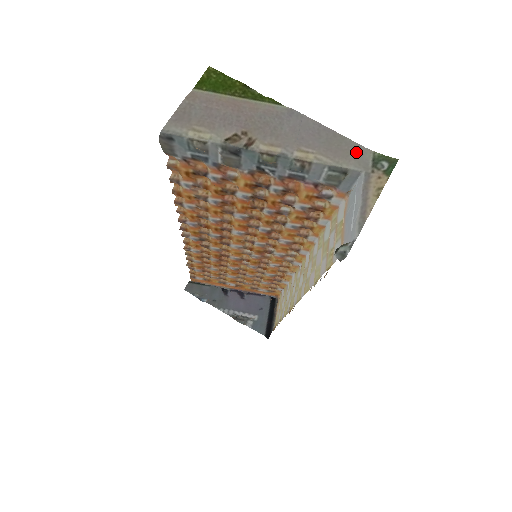
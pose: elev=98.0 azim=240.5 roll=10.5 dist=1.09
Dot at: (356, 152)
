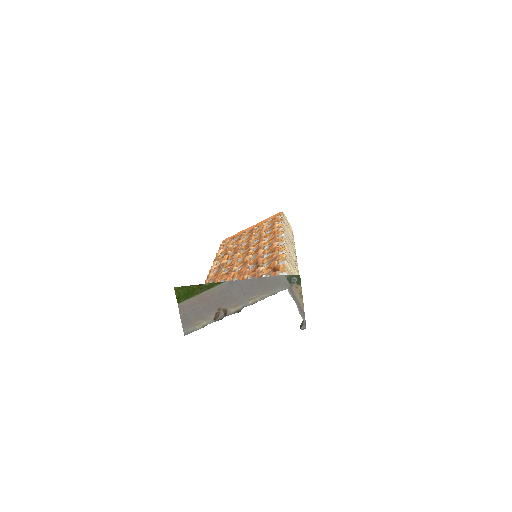
Dot at: (277, 281)
